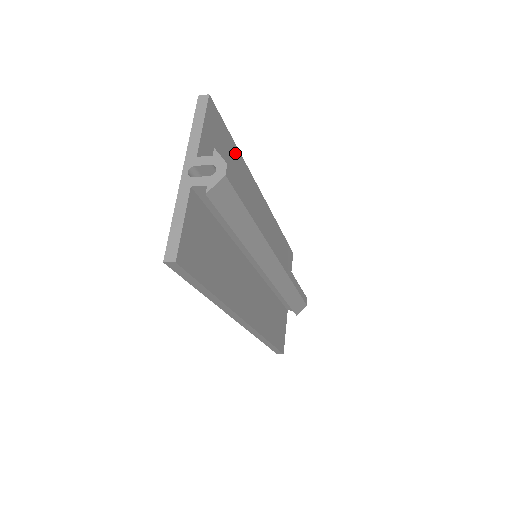
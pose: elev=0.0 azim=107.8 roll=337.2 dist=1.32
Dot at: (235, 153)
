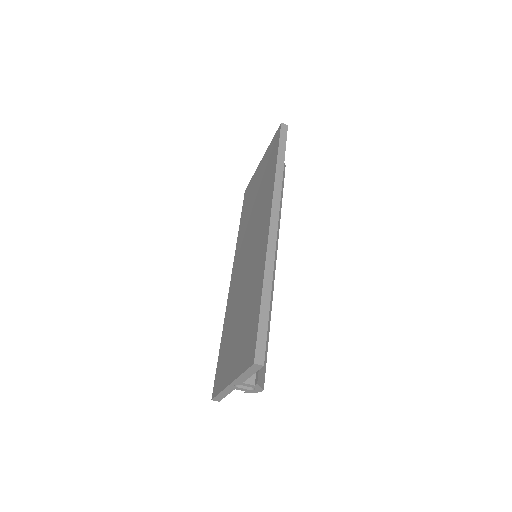
Dot at: occluded
